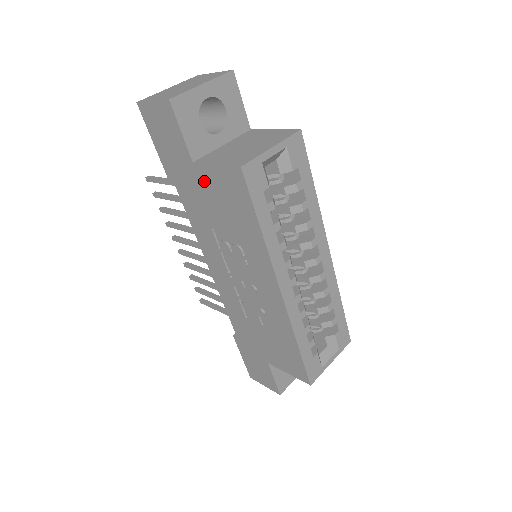
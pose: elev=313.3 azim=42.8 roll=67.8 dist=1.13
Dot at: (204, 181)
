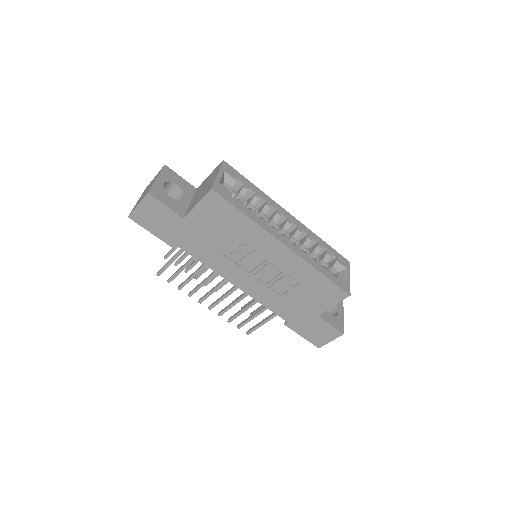
Dot at: (197, 223)
